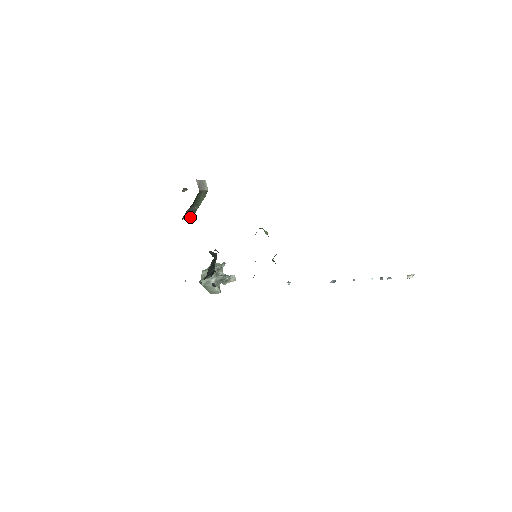
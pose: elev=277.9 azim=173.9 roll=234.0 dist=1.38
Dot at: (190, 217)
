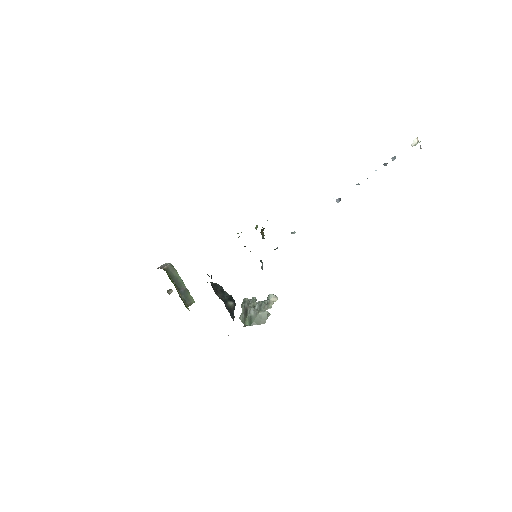
Dot at: (192, 301)
